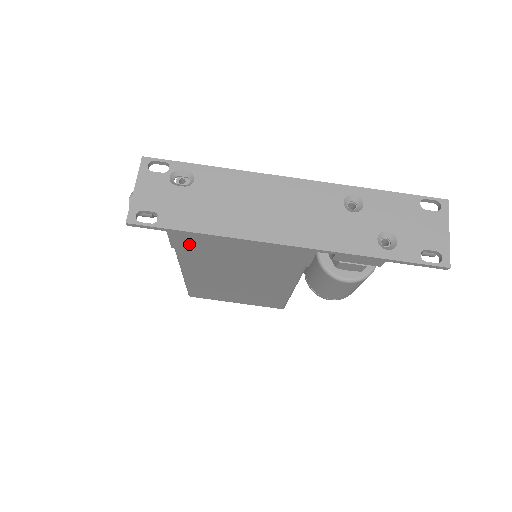
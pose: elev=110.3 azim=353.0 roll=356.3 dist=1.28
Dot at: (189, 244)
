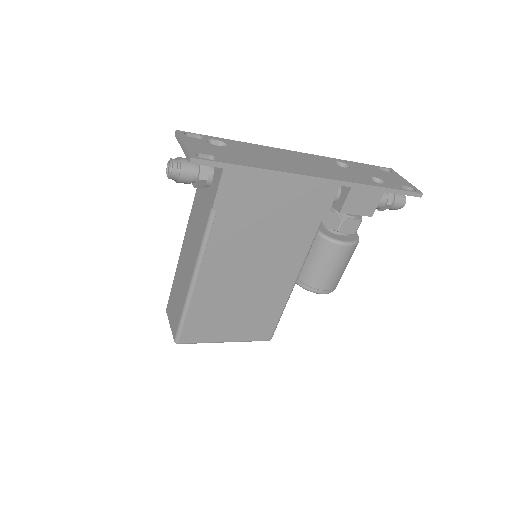
Dot at: (233, 196)
